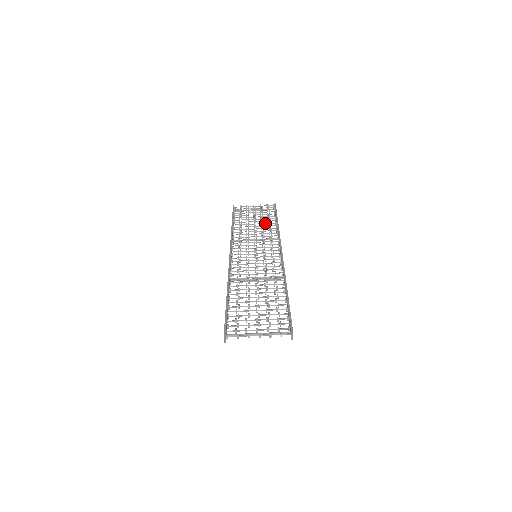
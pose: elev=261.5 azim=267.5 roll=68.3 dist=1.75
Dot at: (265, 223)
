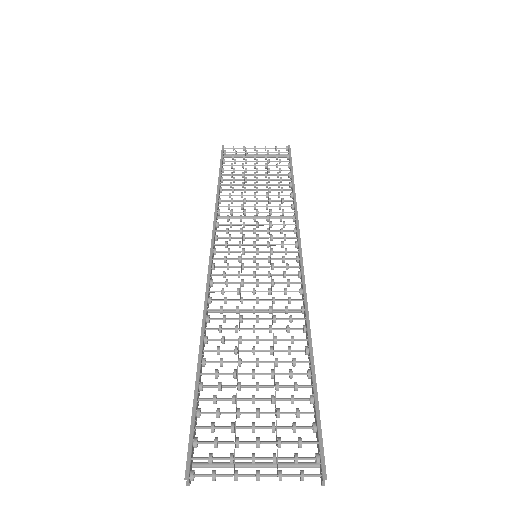
Dot at: (273, 184)
